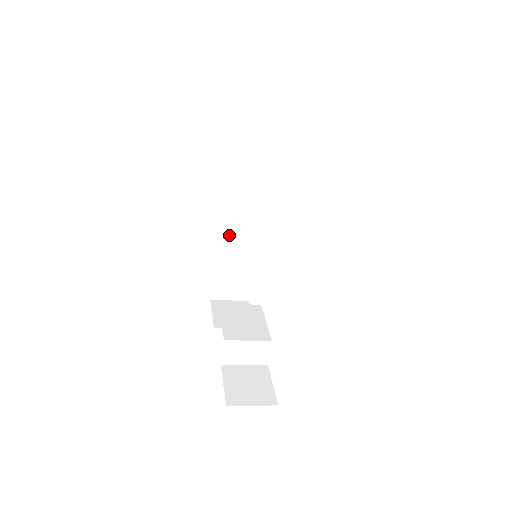
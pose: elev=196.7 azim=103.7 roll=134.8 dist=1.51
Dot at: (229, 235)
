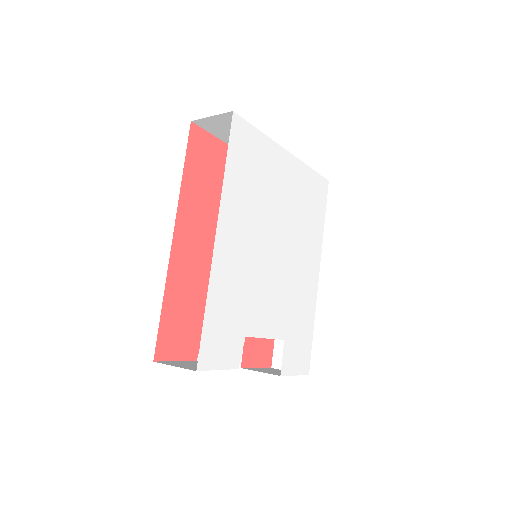
Dot at: occluded
